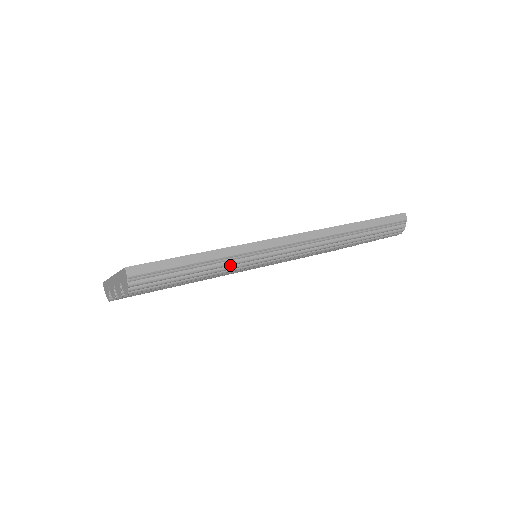
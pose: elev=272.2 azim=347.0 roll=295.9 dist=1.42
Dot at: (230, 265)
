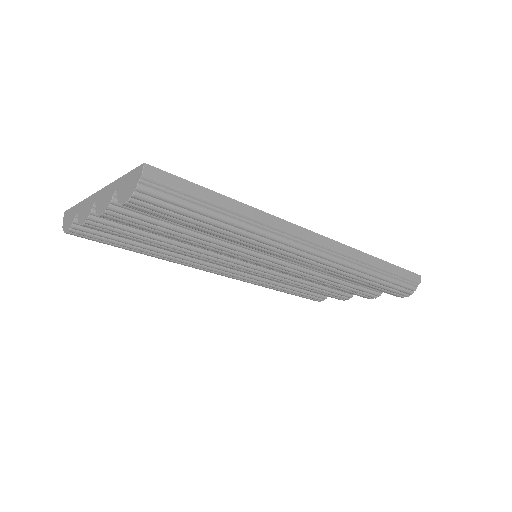
Dot at: (251, 232)
